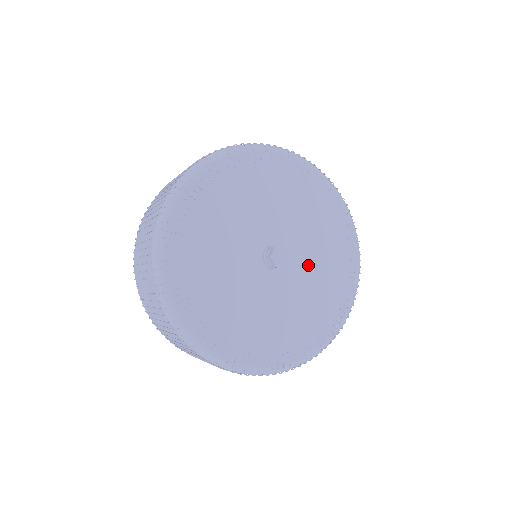
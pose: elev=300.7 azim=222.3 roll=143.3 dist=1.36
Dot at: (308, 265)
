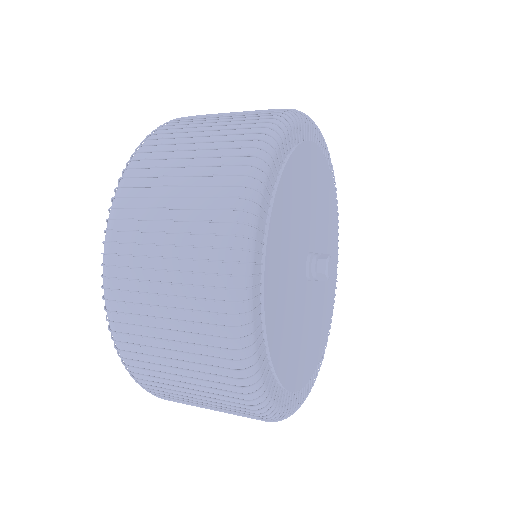
Dot at: occluded
